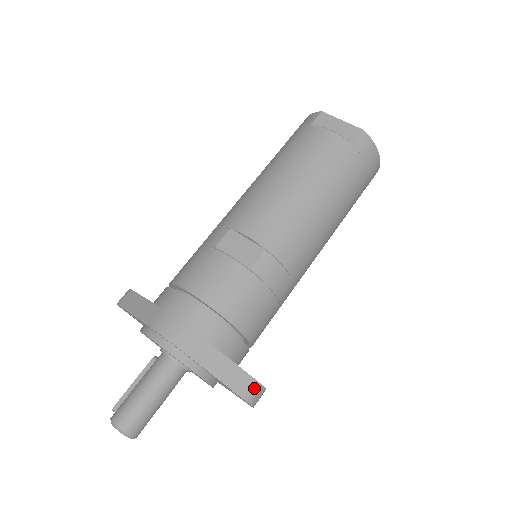
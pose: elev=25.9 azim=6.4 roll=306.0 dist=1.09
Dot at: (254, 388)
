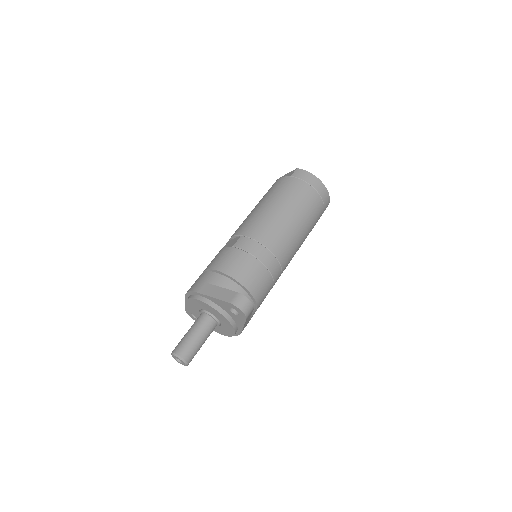
Dot at: (237, 297)
